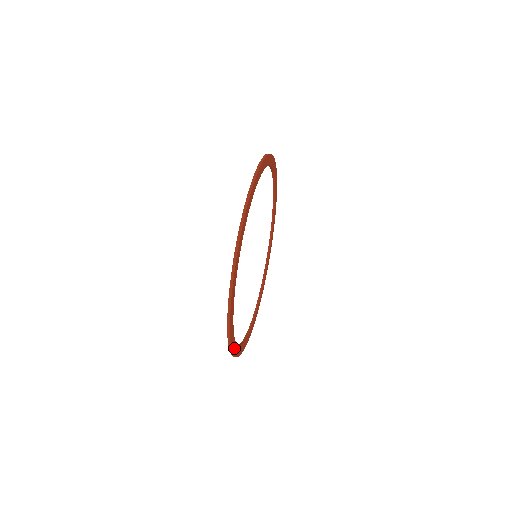
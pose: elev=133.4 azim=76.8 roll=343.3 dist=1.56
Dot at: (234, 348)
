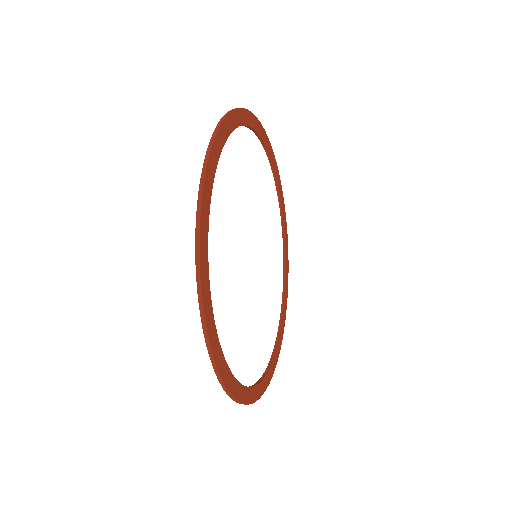
Dot at: (206, 200)
